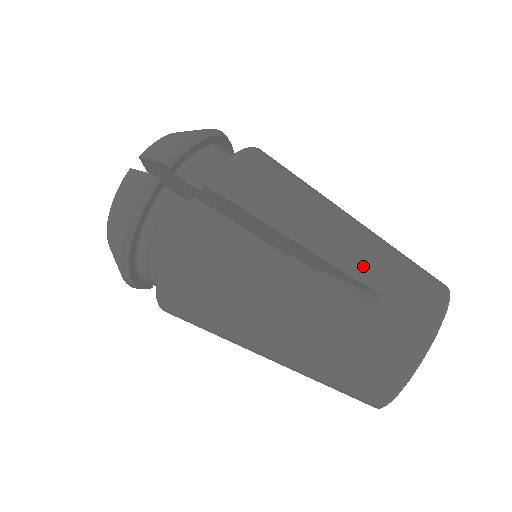
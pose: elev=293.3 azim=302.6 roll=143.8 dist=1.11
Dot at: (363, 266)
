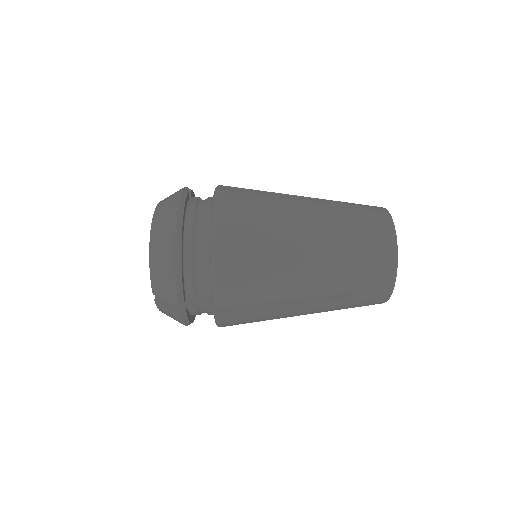
Dot at: (336, 285)
